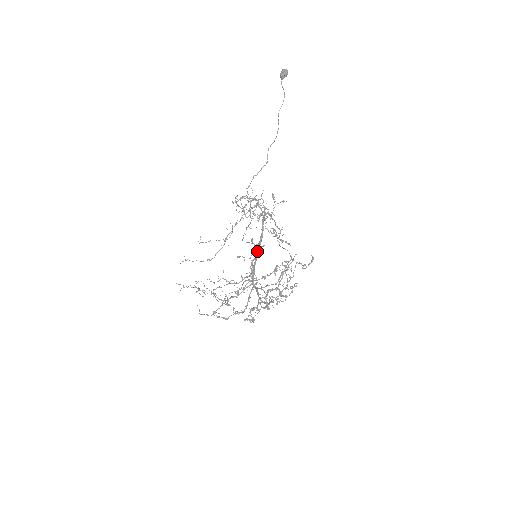
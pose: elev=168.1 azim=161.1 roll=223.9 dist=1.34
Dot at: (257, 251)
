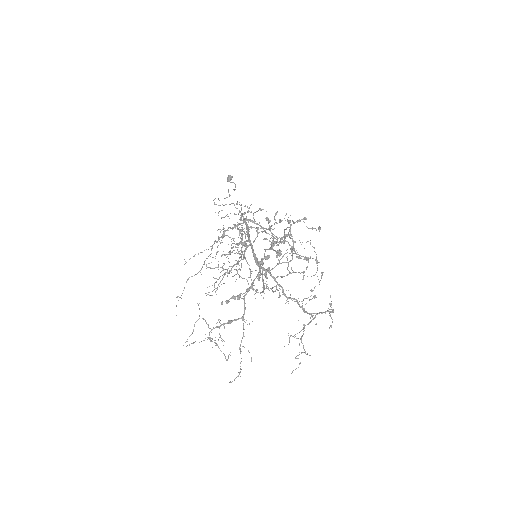
Dot at: (248, 237)
